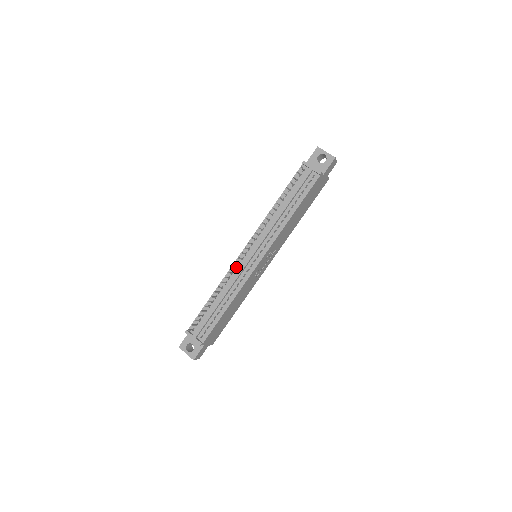
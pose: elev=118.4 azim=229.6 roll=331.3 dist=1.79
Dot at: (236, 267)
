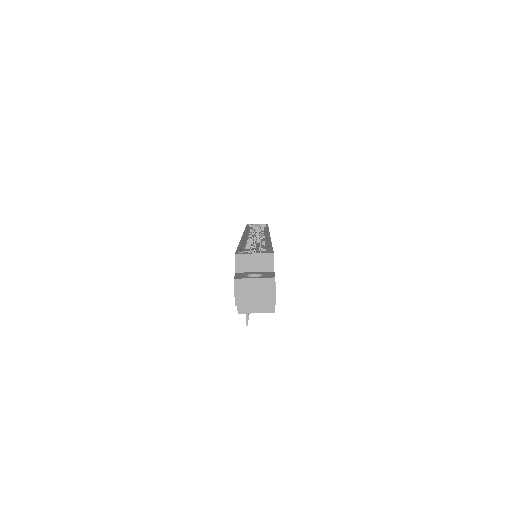
Dot at: occluded
